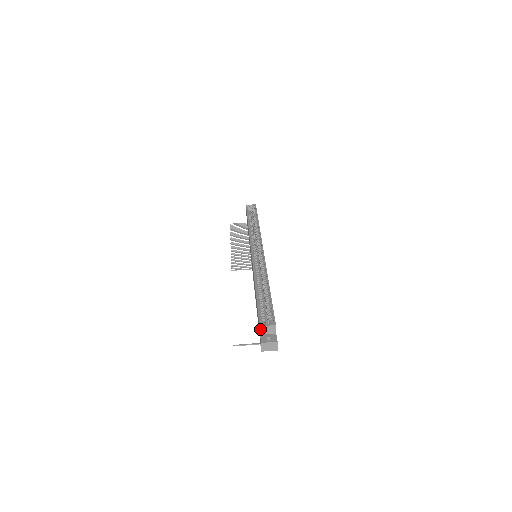
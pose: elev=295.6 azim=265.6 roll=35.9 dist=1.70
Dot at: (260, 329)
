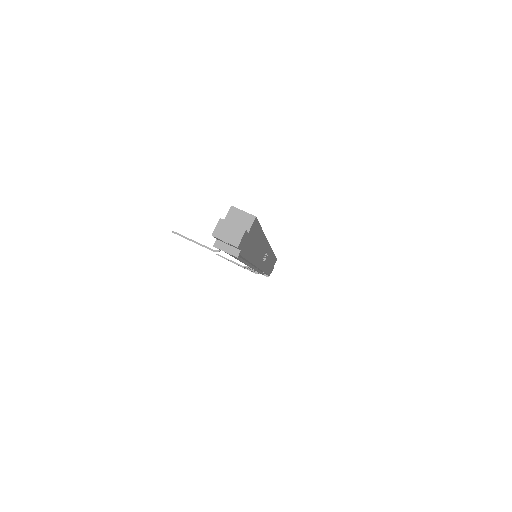
Dot at: (229, 211)
